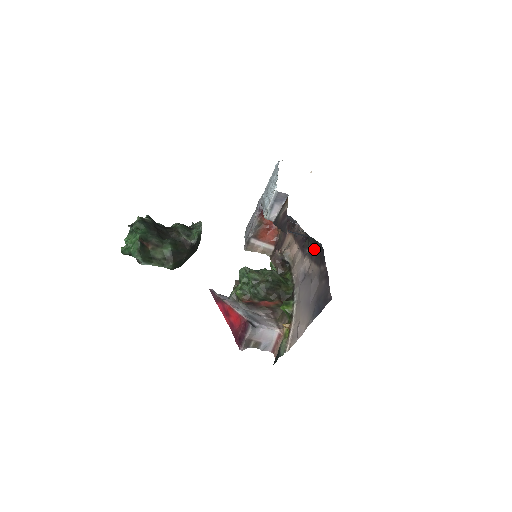
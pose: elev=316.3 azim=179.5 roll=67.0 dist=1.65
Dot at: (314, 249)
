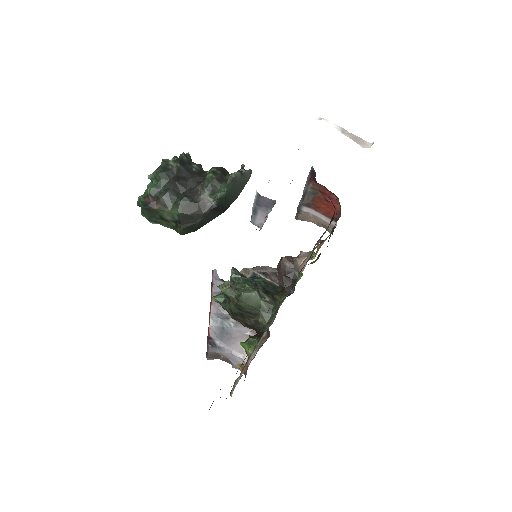
Dot at: occluded
